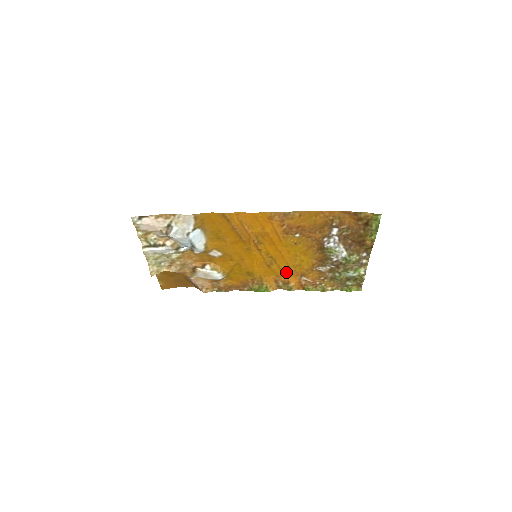
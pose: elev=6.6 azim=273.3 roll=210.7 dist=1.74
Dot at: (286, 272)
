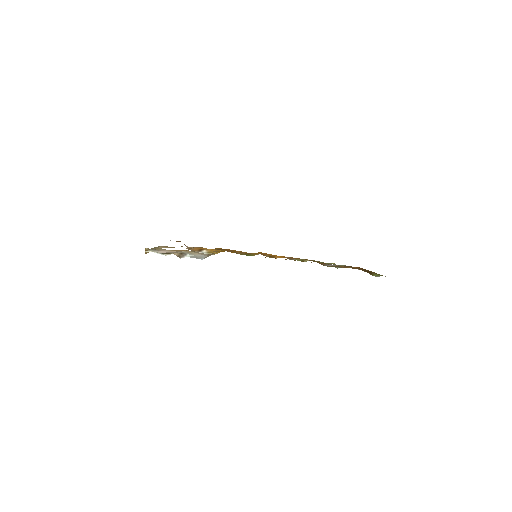
Dot at: occluded
